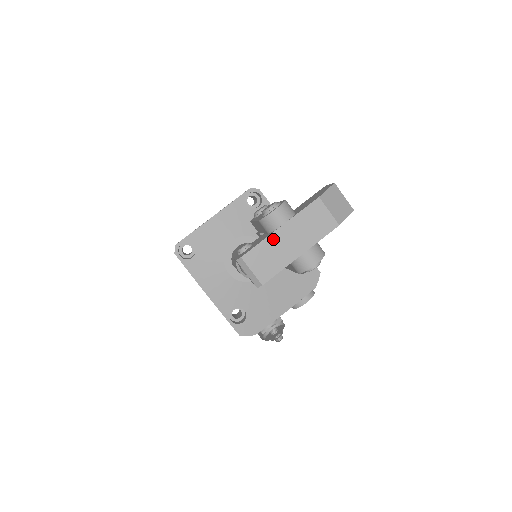
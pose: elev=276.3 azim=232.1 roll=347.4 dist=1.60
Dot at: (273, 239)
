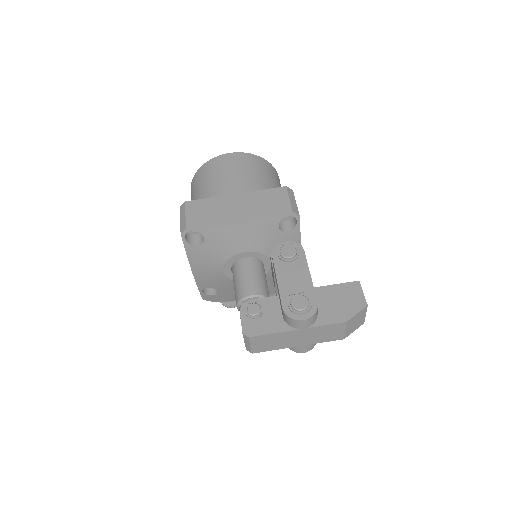
Dot at: (285, 334)
